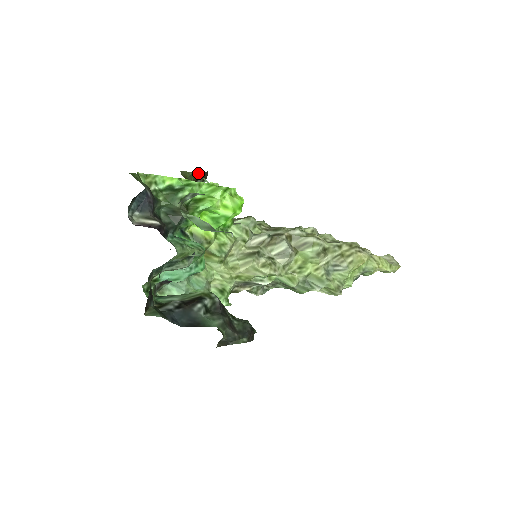
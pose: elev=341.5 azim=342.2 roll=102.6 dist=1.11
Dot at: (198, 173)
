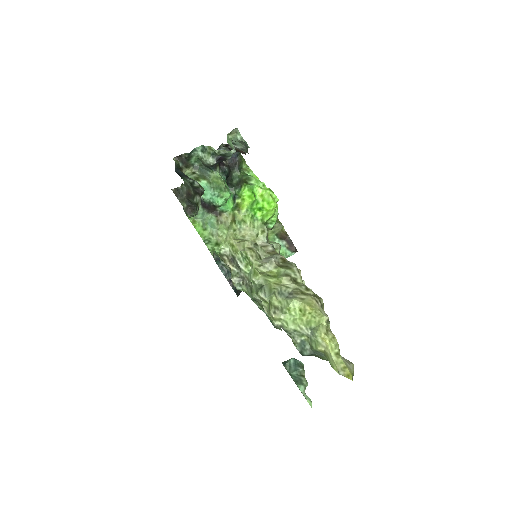
Dot at: (288, 236)
